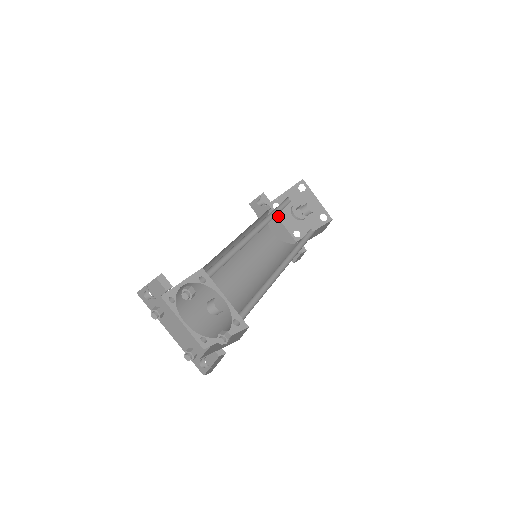
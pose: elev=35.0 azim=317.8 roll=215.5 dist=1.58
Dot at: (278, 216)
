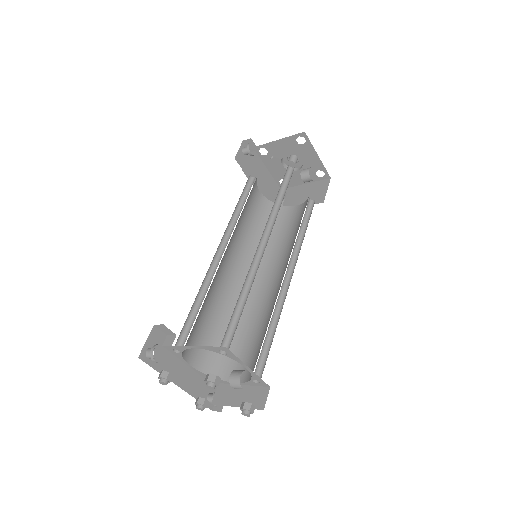
Dot at: (264, 162)
